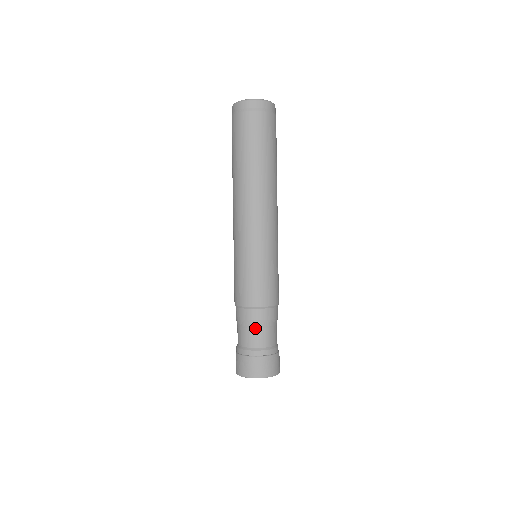
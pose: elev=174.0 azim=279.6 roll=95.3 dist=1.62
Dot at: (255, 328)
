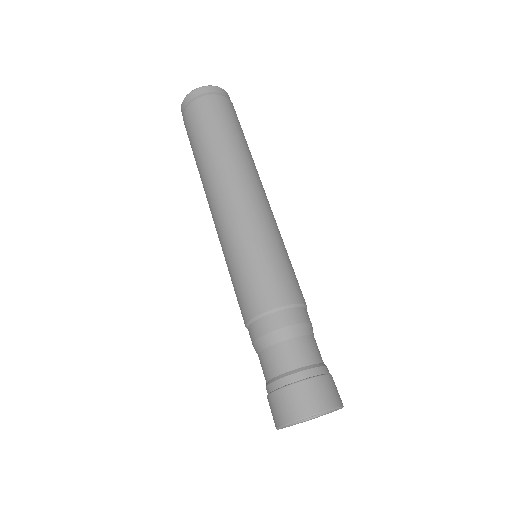
Dot at: (264, 348)
